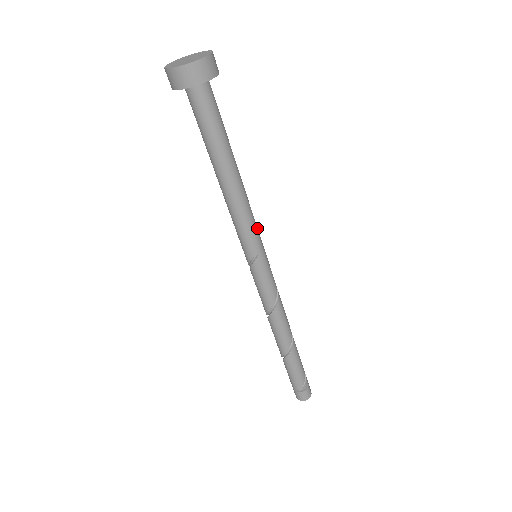
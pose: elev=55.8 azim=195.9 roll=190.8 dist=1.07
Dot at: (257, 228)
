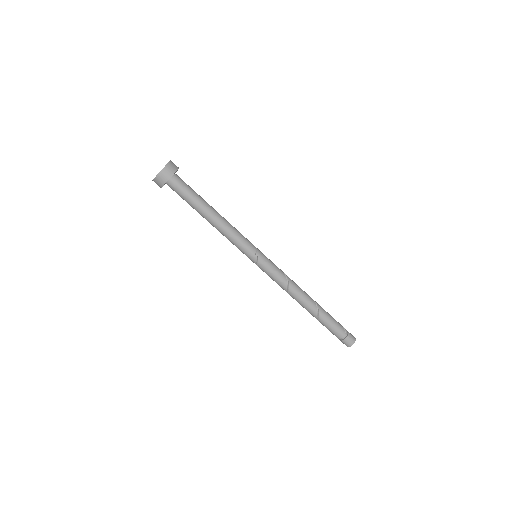
Dot at: (245, 238)
